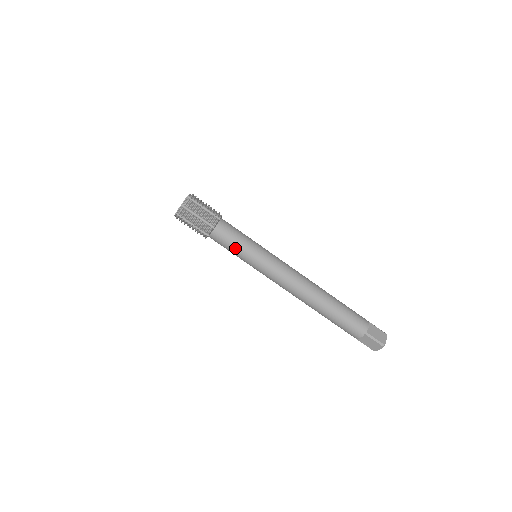
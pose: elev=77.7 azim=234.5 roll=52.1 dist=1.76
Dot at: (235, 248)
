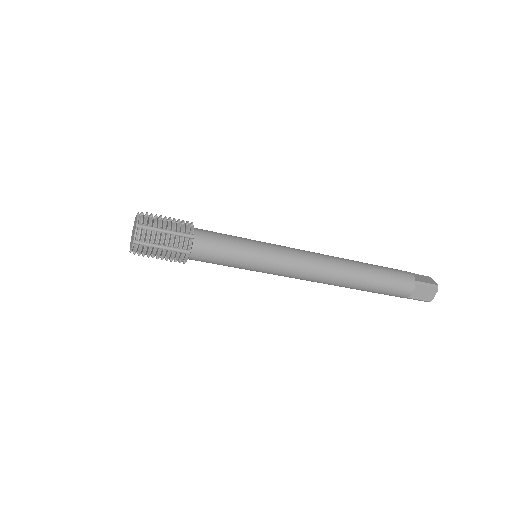
Dot at: (224, 265)
